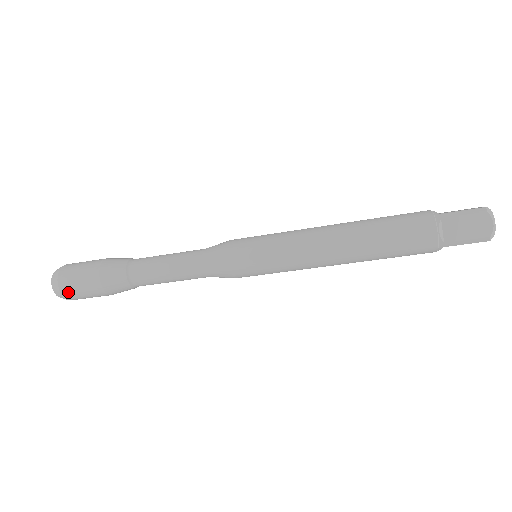
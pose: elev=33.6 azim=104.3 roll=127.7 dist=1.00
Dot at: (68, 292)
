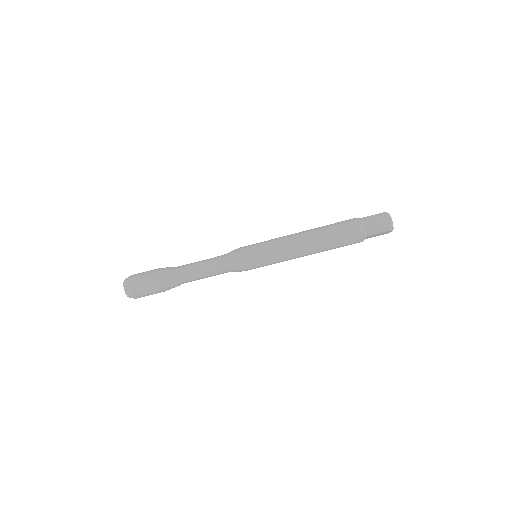
Dot at: (135, 290)
